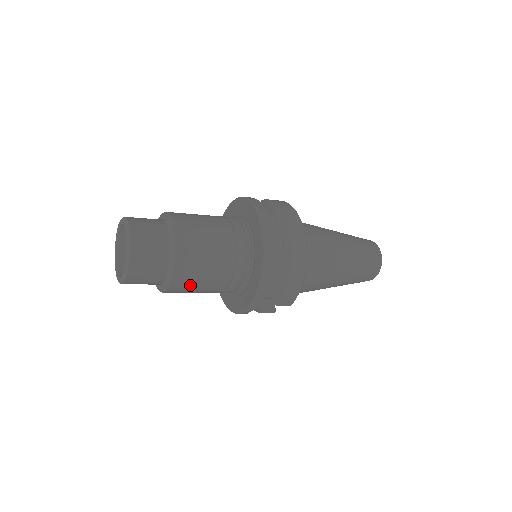
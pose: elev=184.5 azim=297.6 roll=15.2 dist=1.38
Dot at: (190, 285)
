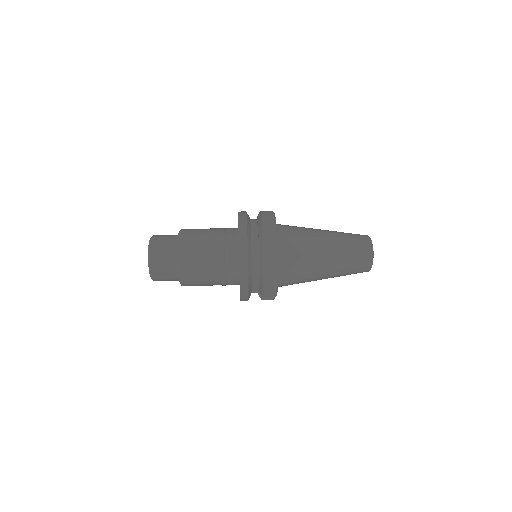
Dot at: (196, 282)
